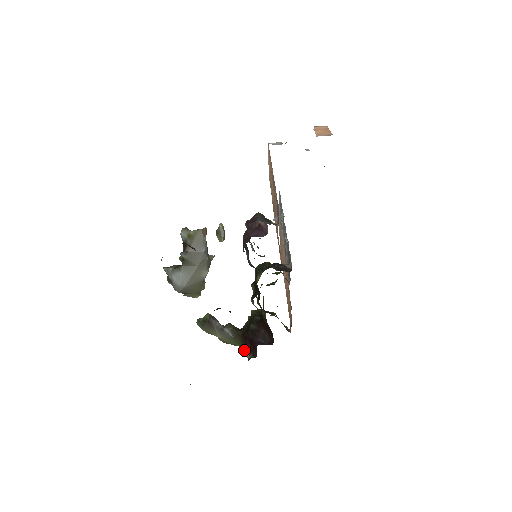
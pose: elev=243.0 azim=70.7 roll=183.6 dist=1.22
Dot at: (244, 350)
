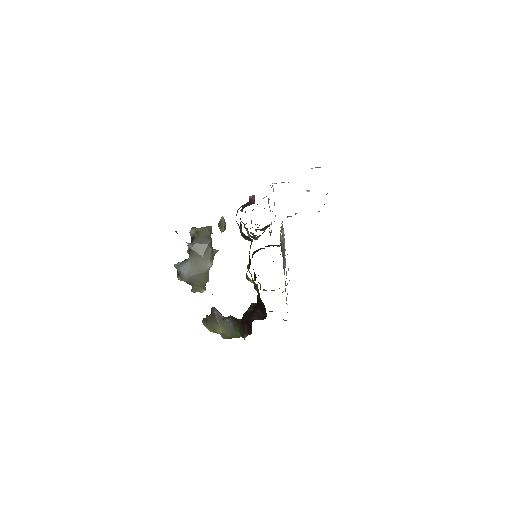
Dot at: (242, 335)
